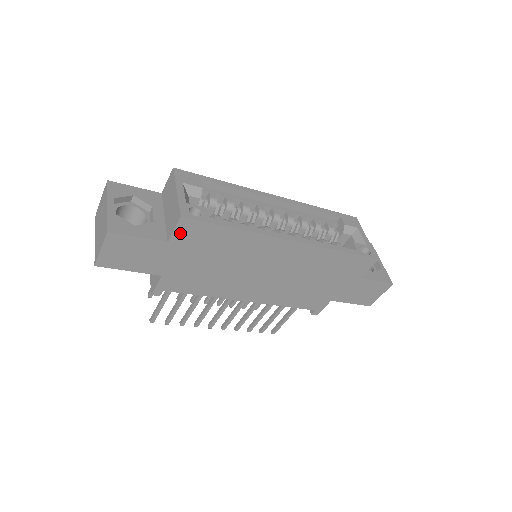
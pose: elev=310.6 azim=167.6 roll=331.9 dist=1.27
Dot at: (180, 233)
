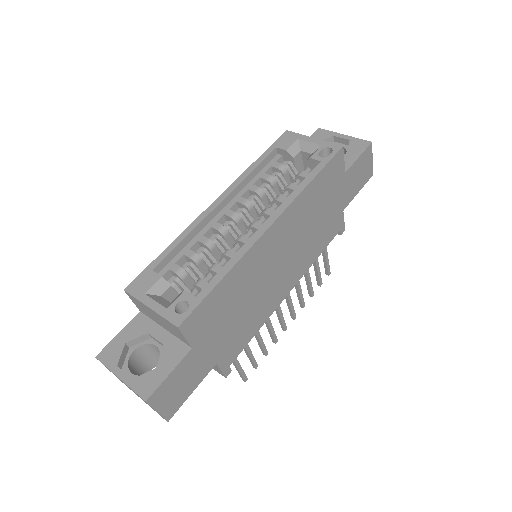
Dot at: (192, 333)
